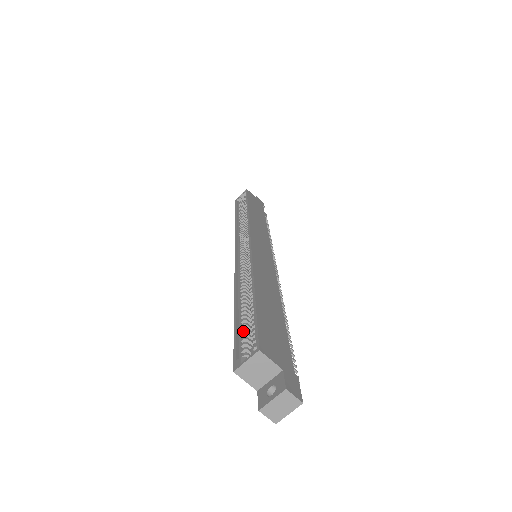
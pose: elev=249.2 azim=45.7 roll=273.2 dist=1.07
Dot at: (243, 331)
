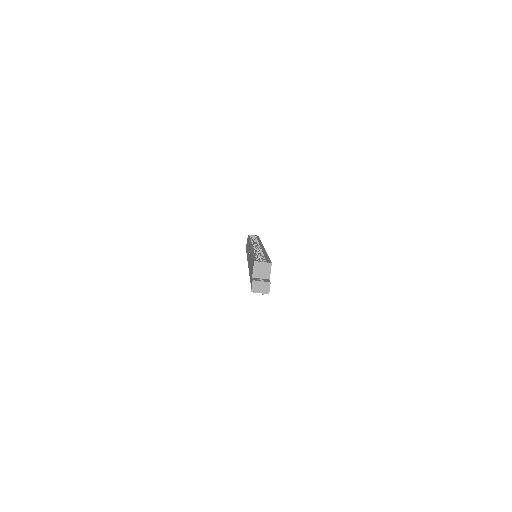
Dot at: (257, 259)
